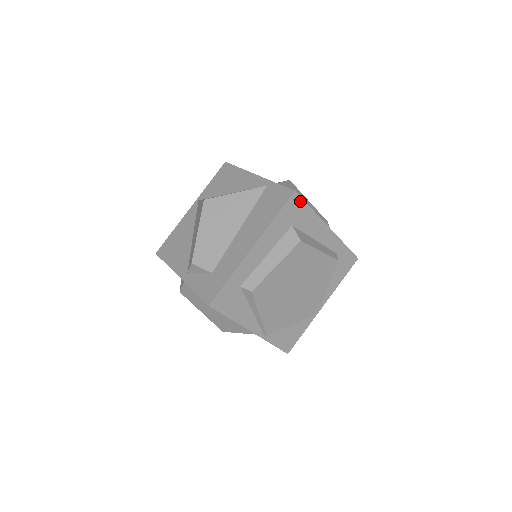
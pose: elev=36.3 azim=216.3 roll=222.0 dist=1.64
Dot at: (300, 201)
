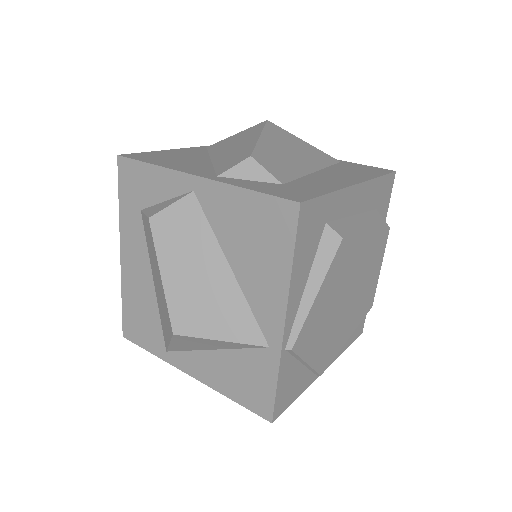
Dot at: (390, 189)
